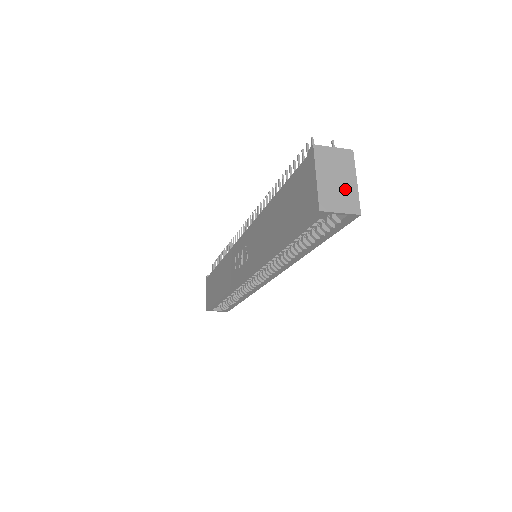
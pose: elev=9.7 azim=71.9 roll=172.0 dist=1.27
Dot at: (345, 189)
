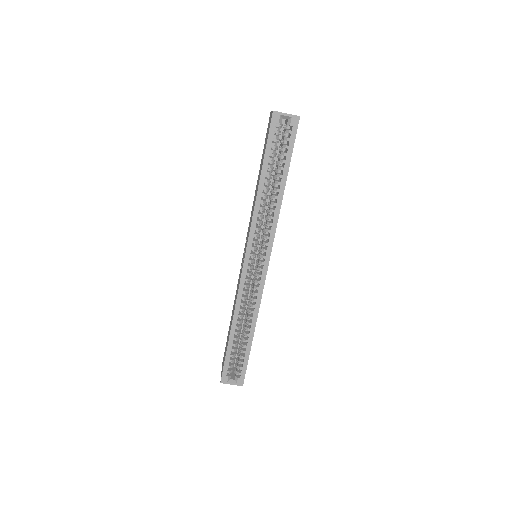
Dot at: occluded
